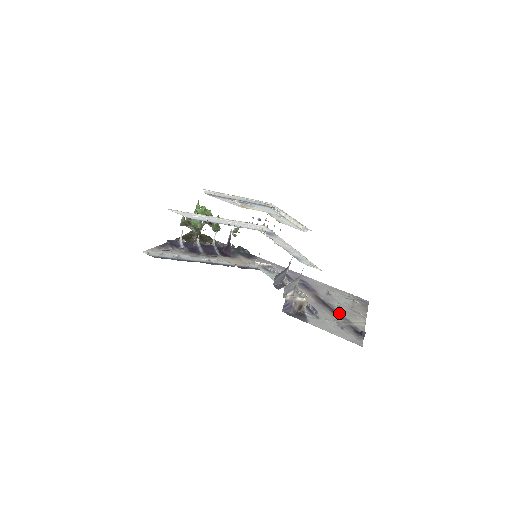
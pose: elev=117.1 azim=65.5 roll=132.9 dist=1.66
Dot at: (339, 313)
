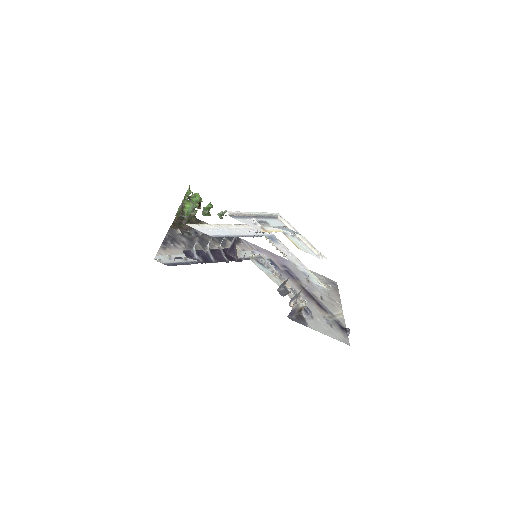
Dot at: (323, 305)
